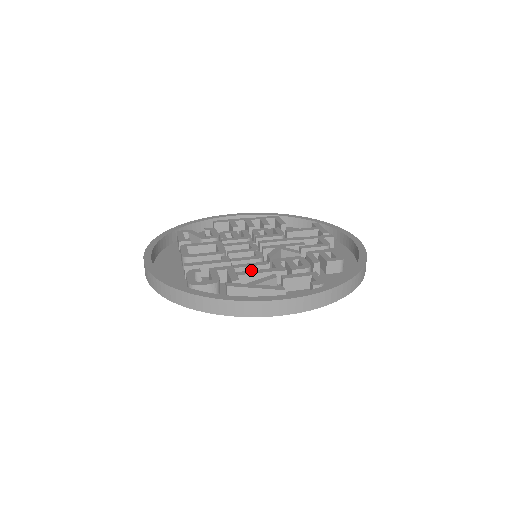
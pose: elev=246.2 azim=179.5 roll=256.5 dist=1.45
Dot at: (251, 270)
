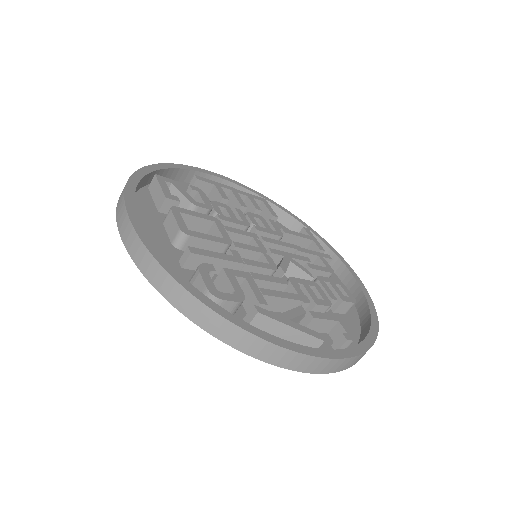
Dot at: (274, 290)
